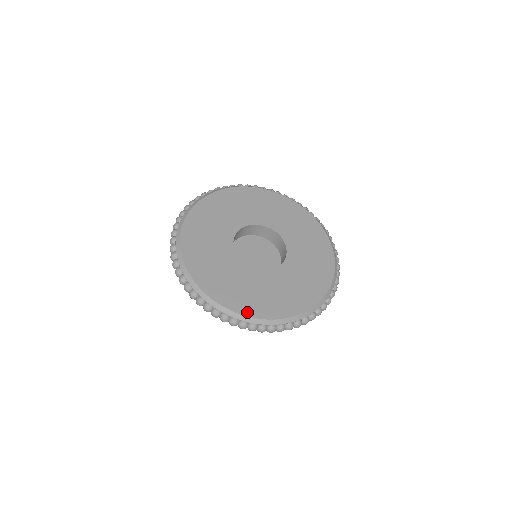
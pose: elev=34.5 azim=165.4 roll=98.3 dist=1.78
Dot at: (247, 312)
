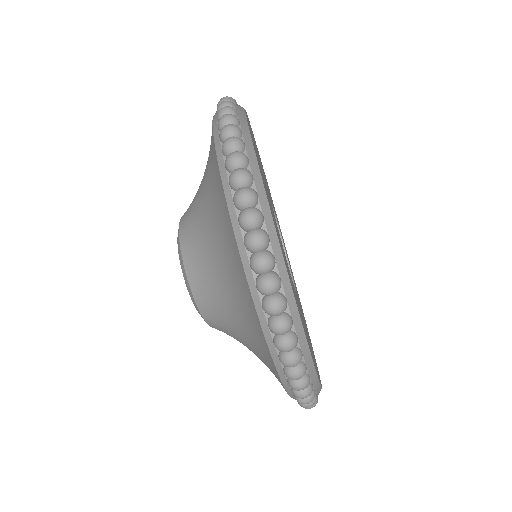
Dot at: occluded
